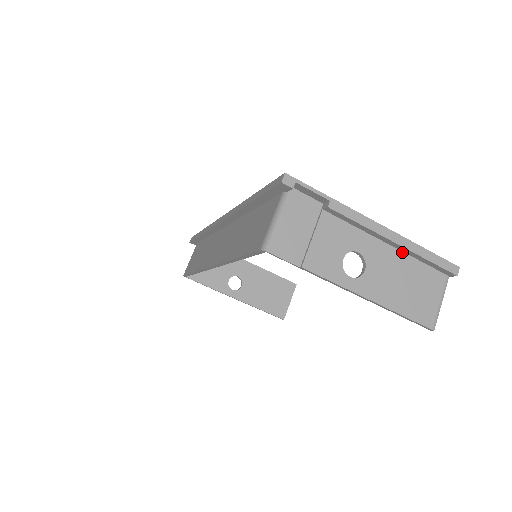
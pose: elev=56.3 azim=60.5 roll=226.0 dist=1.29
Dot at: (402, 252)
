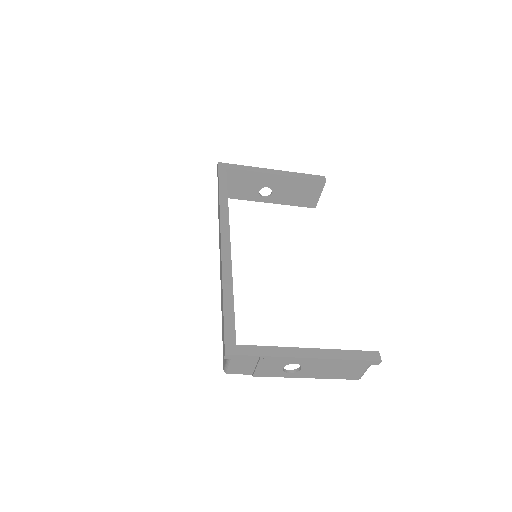
Dot at: occluded
